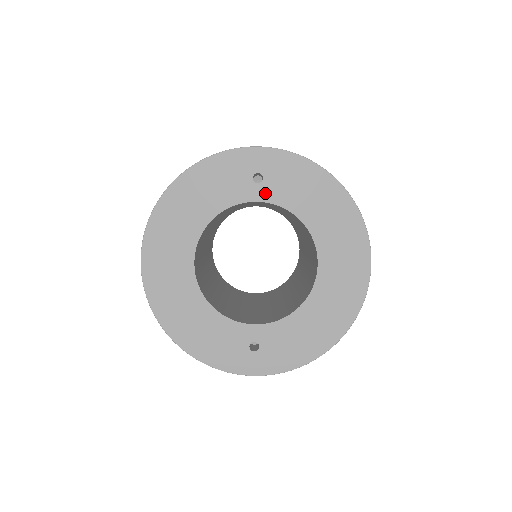
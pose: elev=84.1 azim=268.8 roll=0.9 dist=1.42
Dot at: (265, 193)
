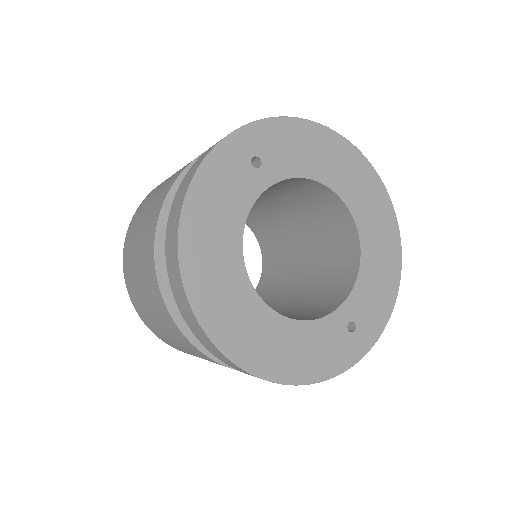
Dot at: (271, 173)
